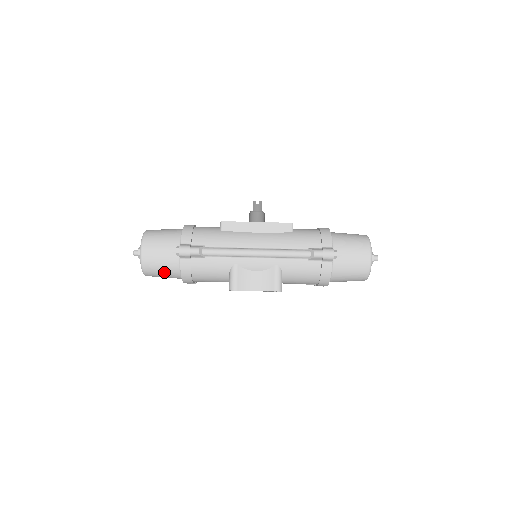
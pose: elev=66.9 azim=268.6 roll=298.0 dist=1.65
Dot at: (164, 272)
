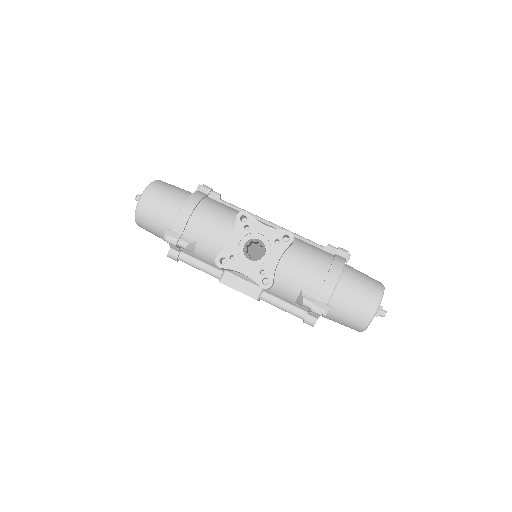
Dot at: (171, 194)
